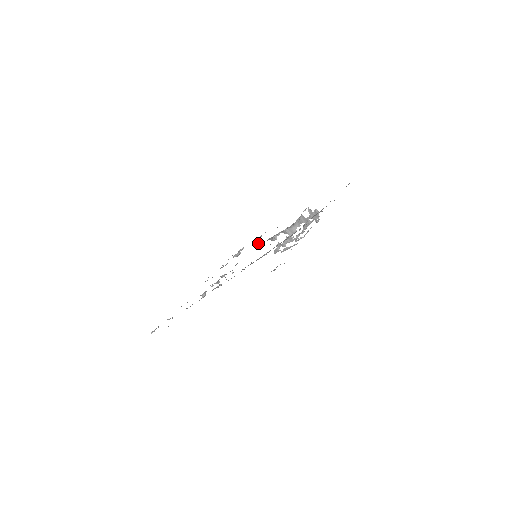
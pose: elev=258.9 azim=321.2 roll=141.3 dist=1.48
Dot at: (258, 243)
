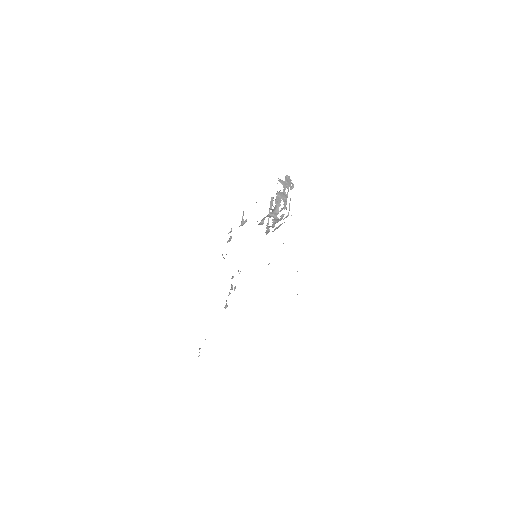
Dot at: (244, 223)
